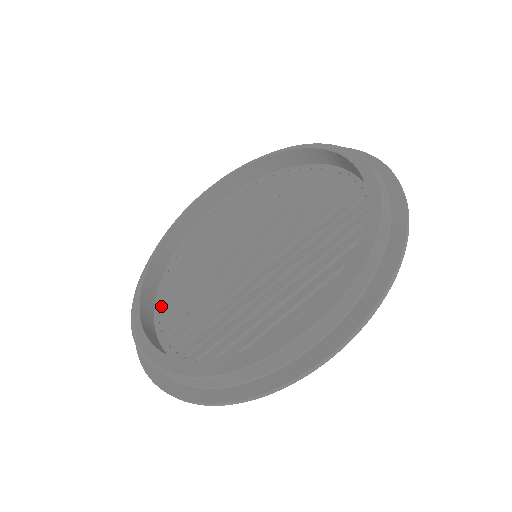
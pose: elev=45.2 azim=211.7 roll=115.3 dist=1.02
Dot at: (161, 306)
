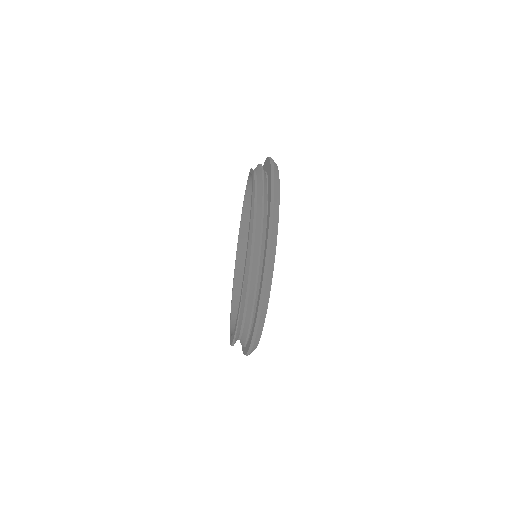
Dot at: occluded
